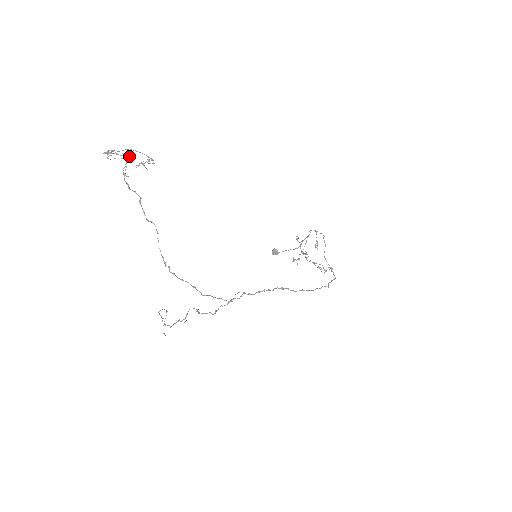
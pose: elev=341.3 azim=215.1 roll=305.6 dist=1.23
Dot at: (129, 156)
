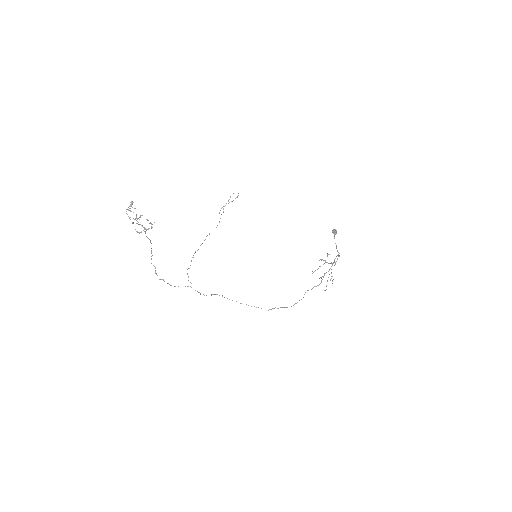
Dot at: (140, 216)
